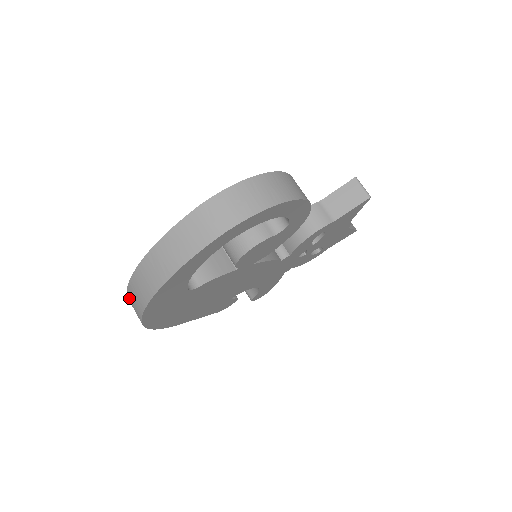
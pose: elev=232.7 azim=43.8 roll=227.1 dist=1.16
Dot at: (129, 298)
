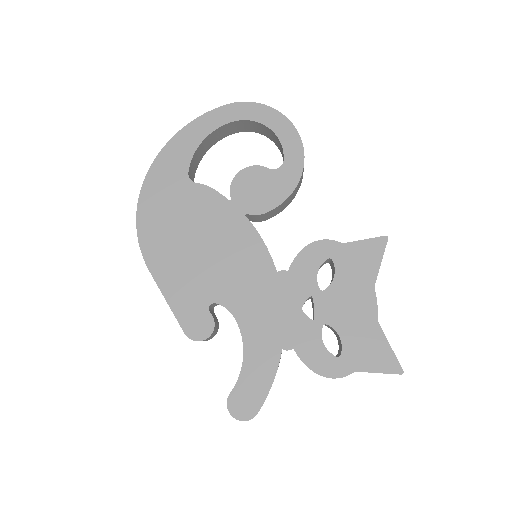
Dot at: occluded
